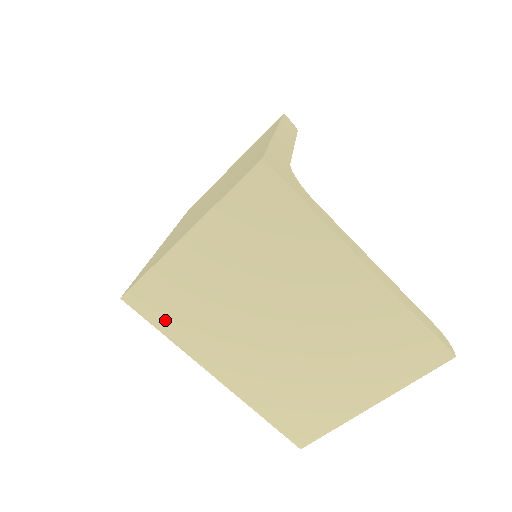
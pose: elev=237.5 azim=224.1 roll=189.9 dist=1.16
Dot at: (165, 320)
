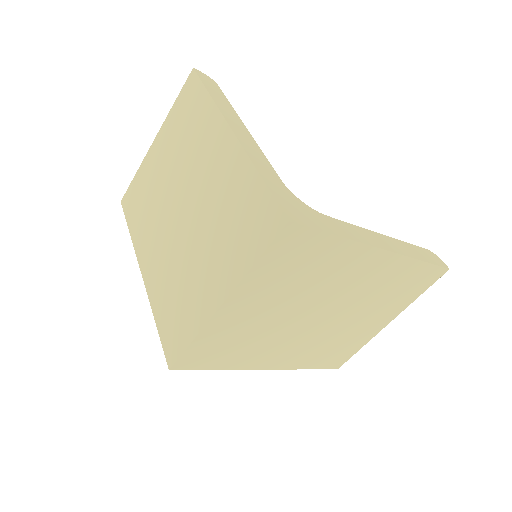
Dot at: (215, 362)
